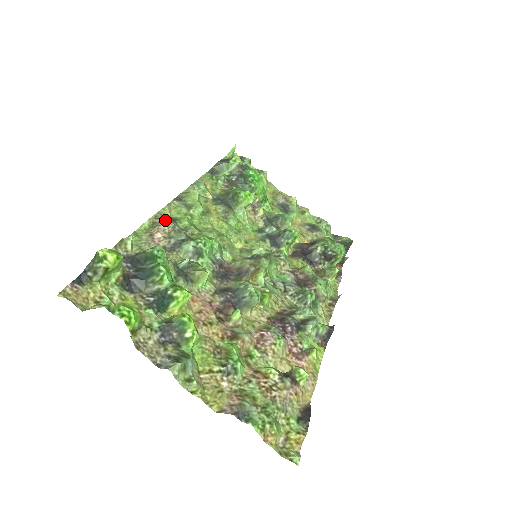
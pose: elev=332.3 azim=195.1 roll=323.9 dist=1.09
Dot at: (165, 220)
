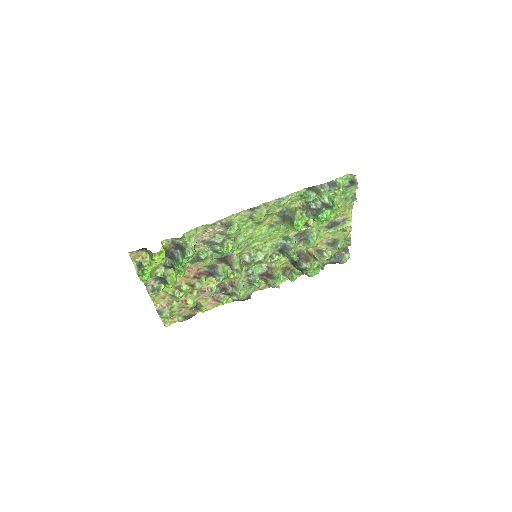
Dot at: (222, 226)
